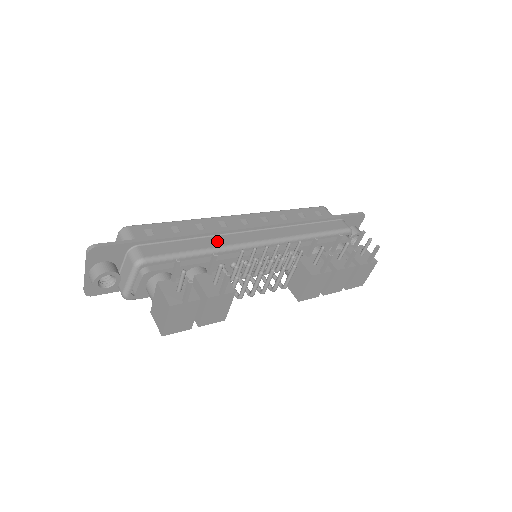
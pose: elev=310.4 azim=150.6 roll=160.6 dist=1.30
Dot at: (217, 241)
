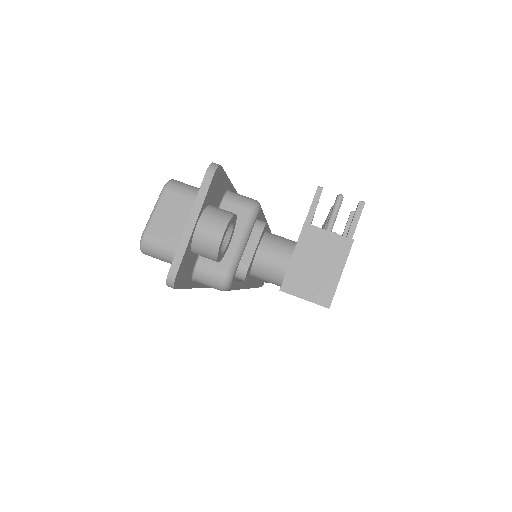
Dot at: occluded
